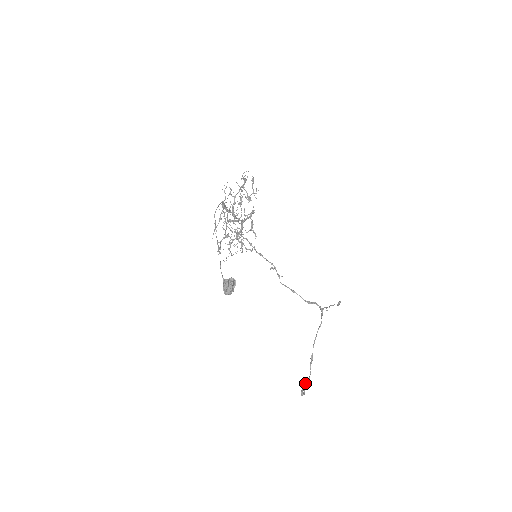
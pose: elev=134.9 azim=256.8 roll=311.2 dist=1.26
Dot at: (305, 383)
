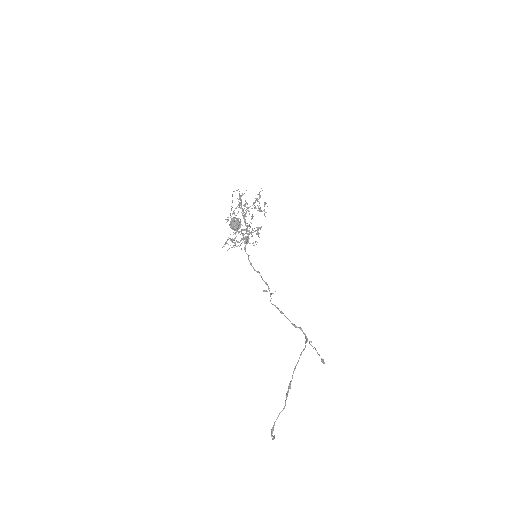
Dot at: (278, 415)
